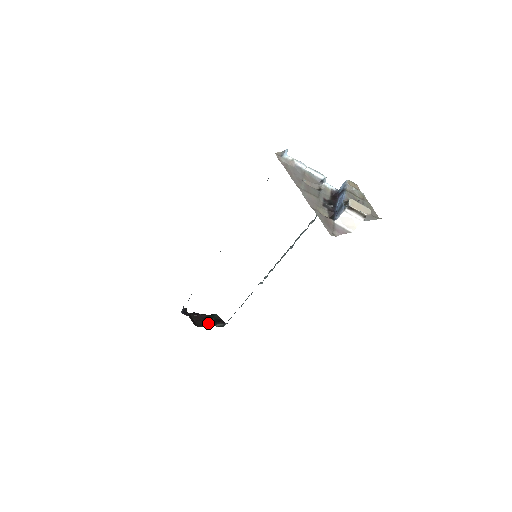
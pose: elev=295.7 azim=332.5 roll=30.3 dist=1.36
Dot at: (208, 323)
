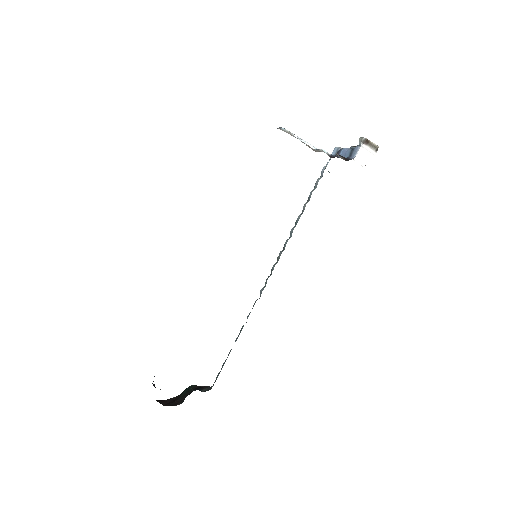
Dot at: occluded
